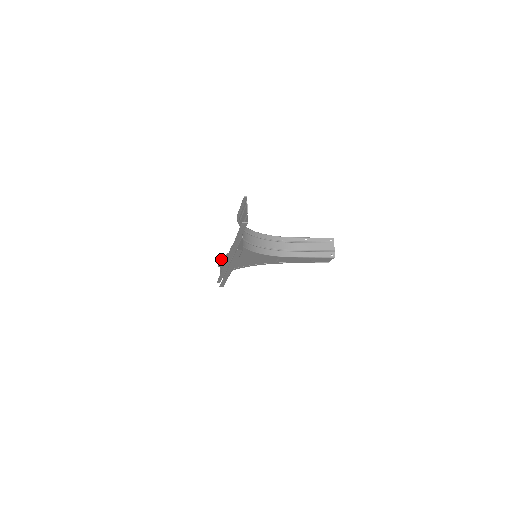
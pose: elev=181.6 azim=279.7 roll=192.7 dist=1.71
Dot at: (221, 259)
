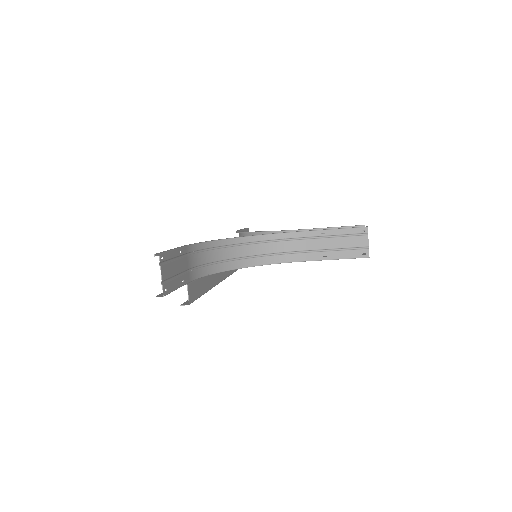
Dot at: occluded
